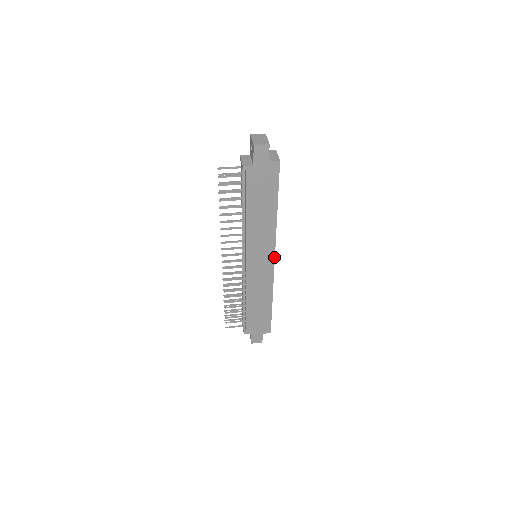
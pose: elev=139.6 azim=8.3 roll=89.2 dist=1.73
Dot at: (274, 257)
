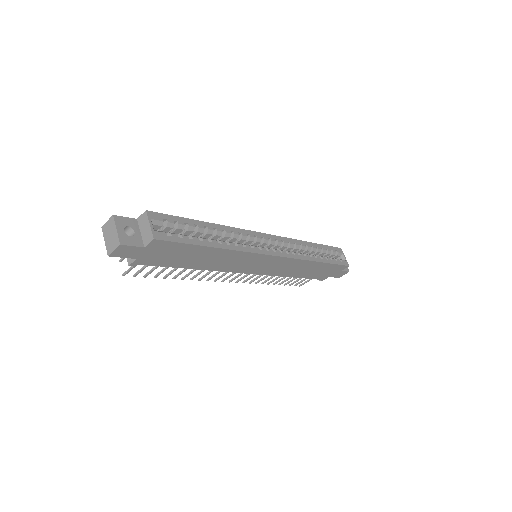
Dot at: (271, 256)
